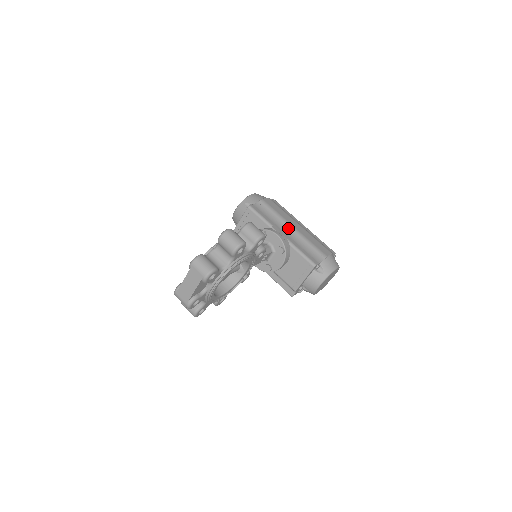
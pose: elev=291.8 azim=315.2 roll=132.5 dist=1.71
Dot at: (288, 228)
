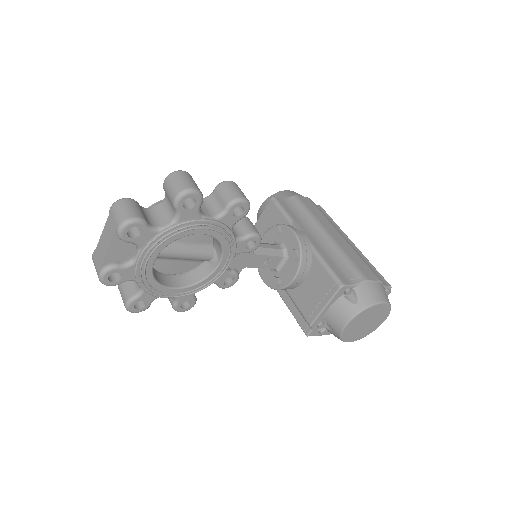
Dot at: (320, 233)
